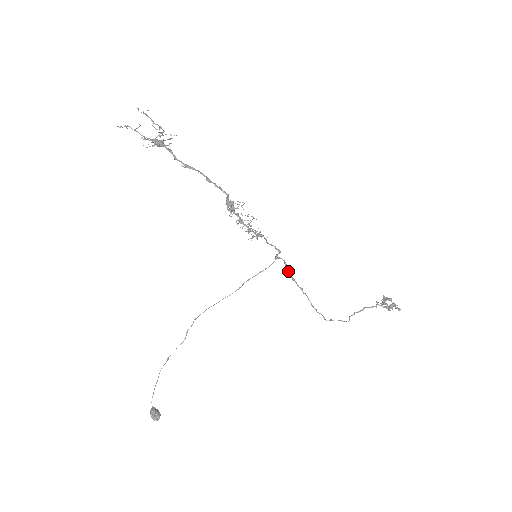
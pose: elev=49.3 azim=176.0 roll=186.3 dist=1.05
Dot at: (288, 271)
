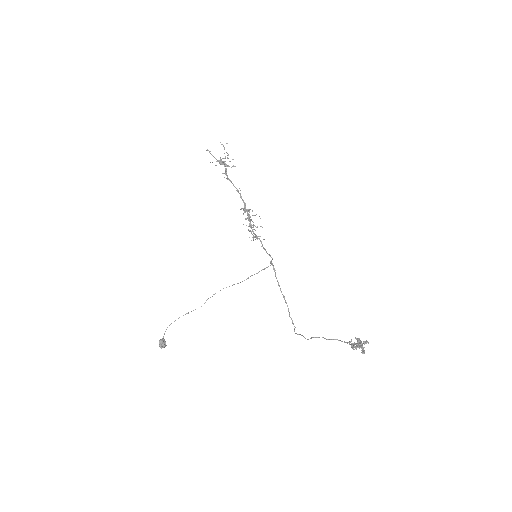
Dot at: (275, 276)
